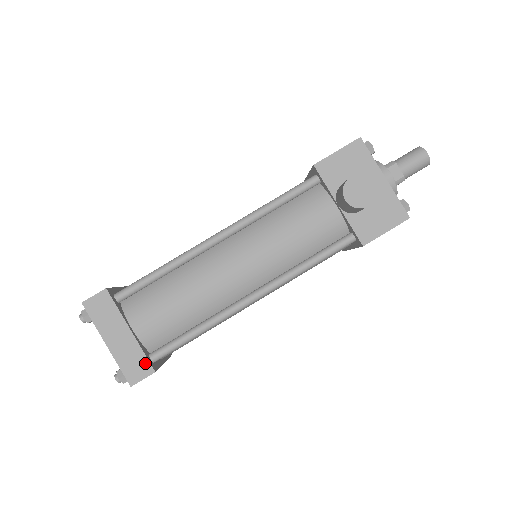
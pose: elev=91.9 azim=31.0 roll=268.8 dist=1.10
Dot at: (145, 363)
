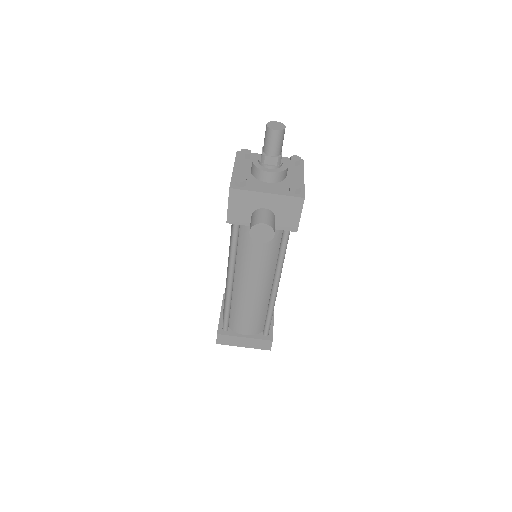
Dot at: (265, 341)
